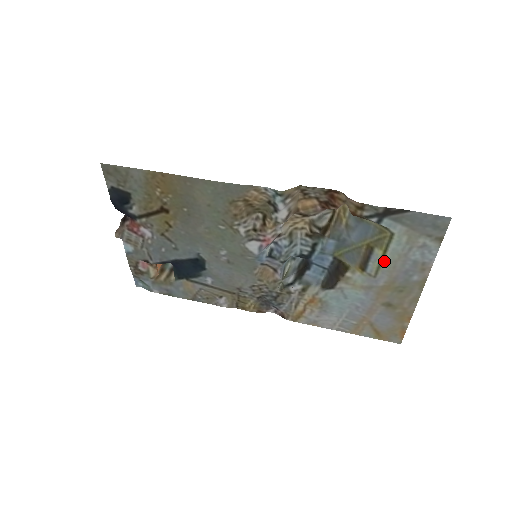
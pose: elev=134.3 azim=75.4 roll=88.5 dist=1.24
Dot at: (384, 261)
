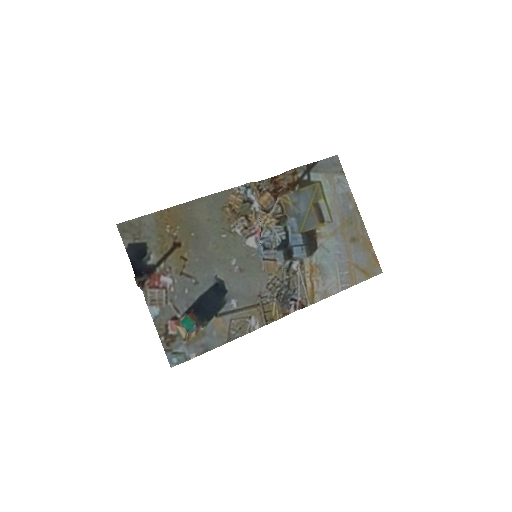
Dot at: (329, 205)
